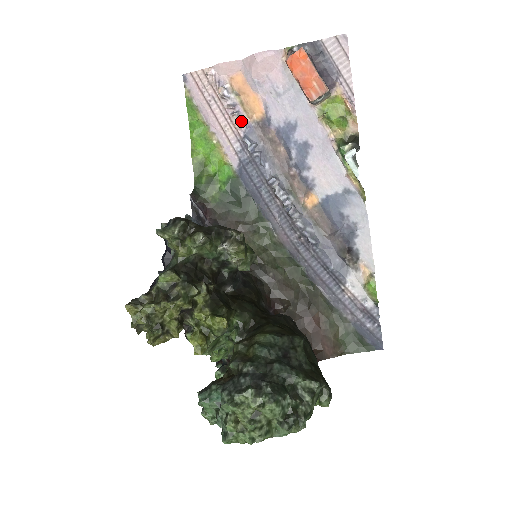
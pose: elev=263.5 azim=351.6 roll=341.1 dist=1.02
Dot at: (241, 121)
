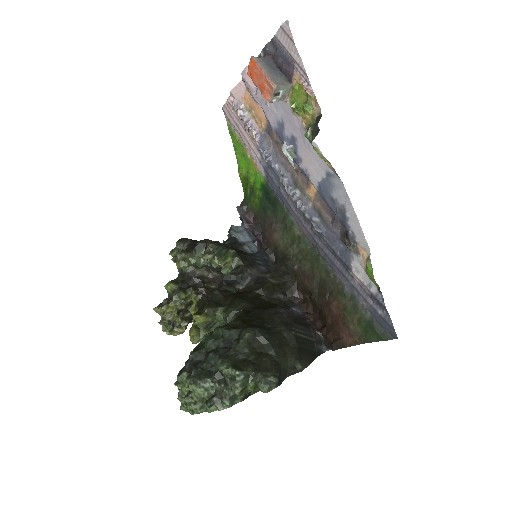
Dot at: (254, 133)
